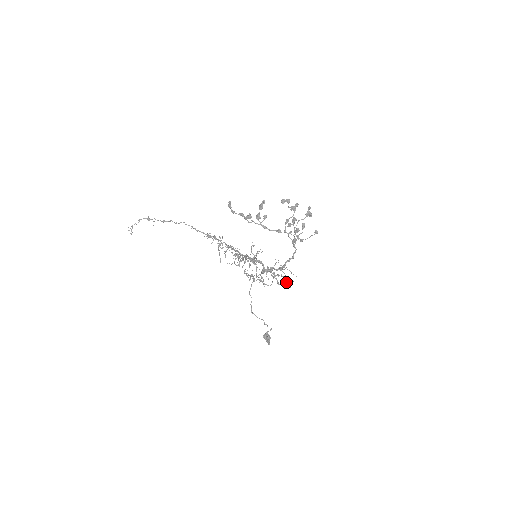
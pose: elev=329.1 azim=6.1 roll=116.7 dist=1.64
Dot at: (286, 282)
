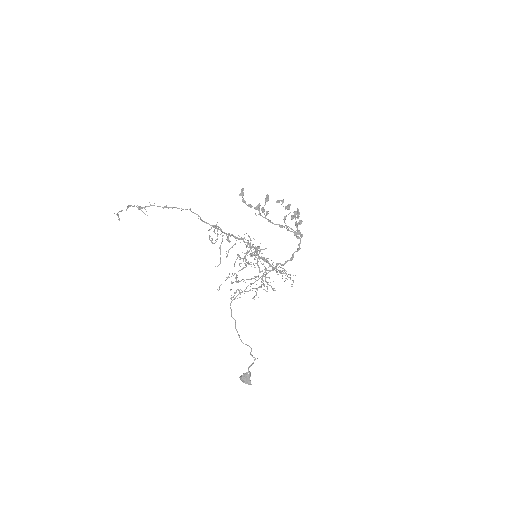
Dot at: occluded
